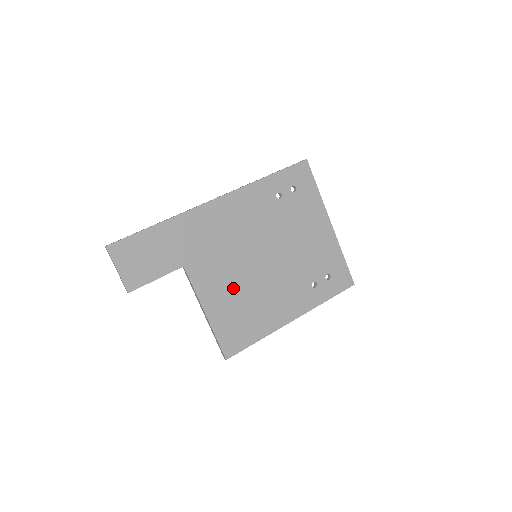
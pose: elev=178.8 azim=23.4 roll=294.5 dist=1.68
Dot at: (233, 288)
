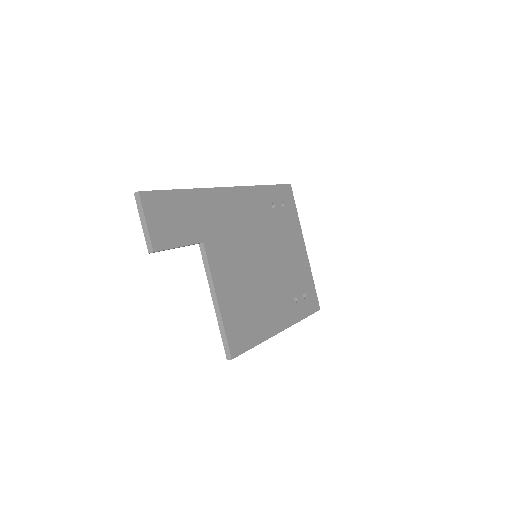
Dot at: (240, 281)
